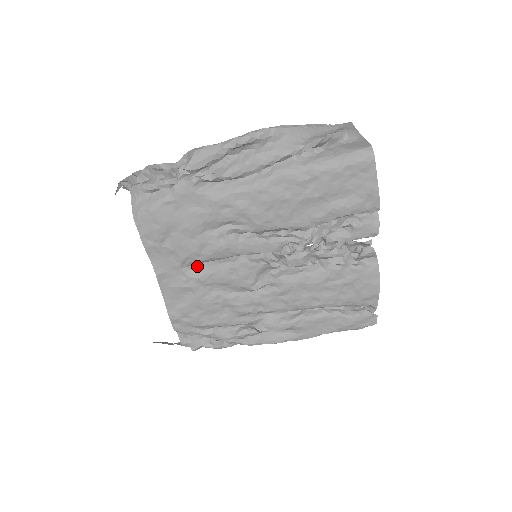
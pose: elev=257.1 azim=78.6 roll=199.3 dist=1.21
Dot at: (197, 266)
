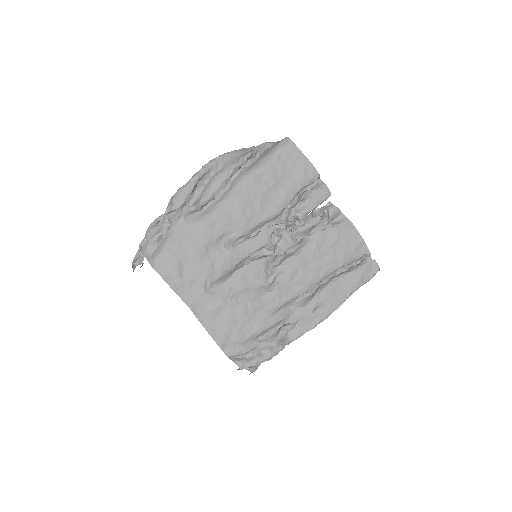
Dot at: (217, 286)
